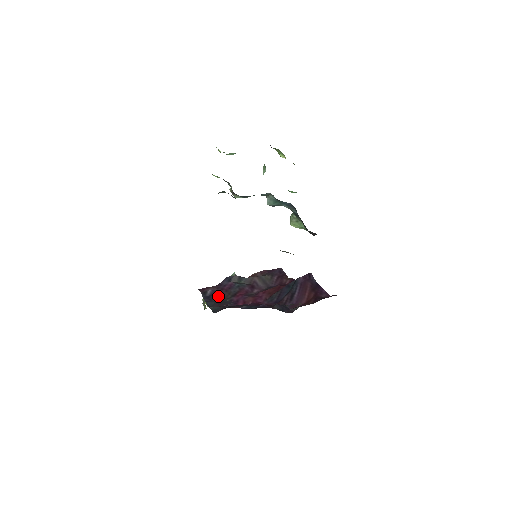
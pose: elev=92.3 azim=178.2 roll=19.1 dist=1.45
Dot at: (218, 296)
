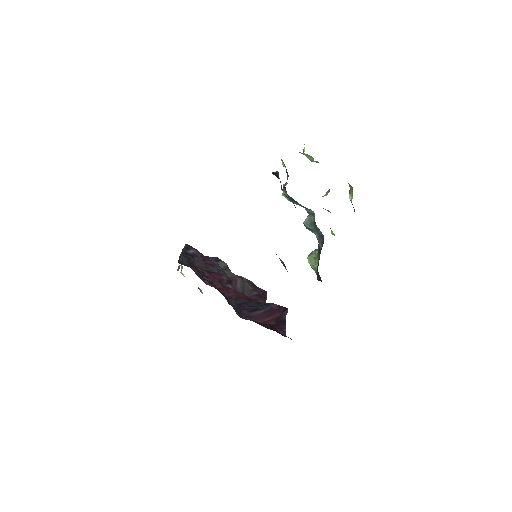
Dot at: (196, 260)
